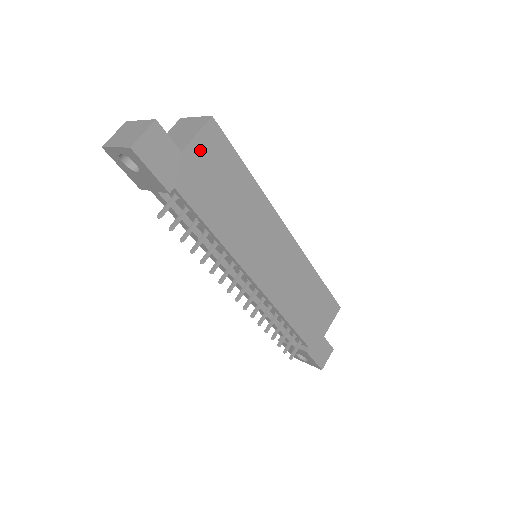
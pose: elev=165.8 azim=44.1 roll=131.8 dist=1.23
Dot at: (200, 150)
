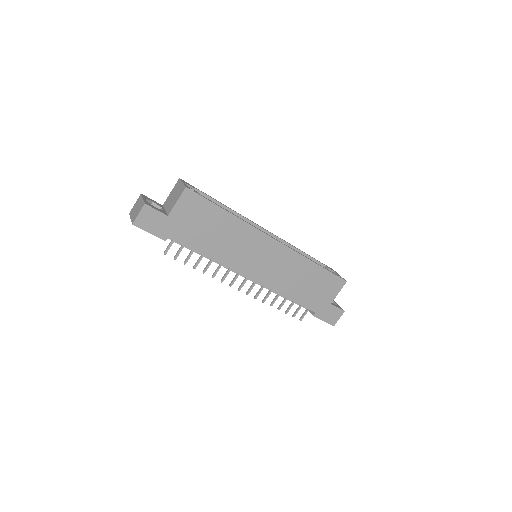
Dot at: (182, 210)
